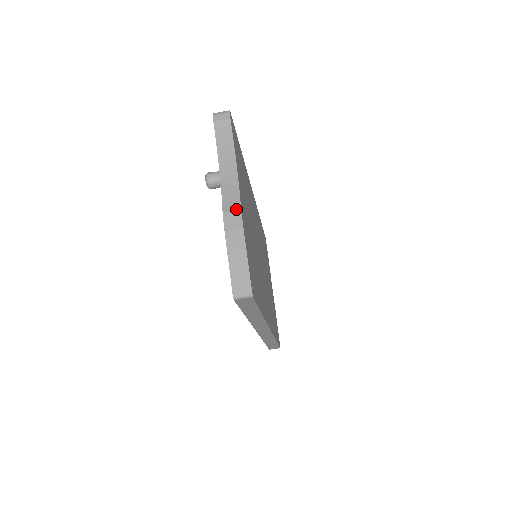
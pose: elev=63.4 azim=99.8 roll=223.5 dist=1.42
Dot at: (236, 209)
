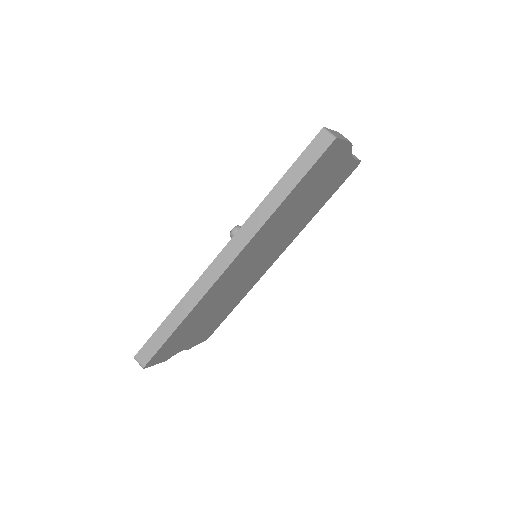
Dot at: occluded
